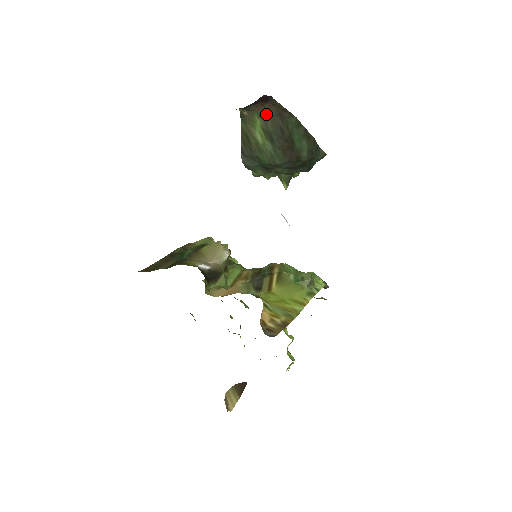
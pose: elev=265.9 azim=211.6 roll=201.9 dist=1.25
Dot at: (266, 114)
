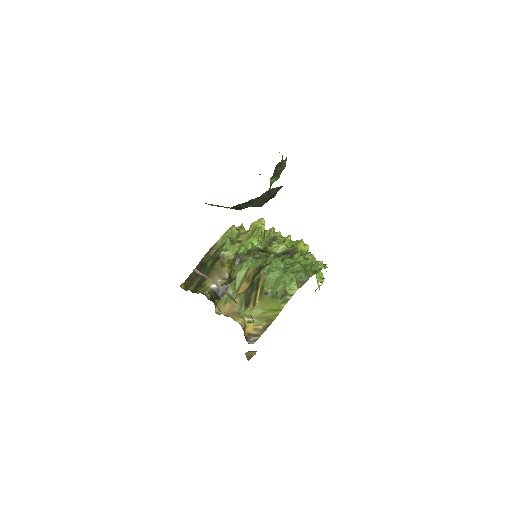
Dot at: occluded
